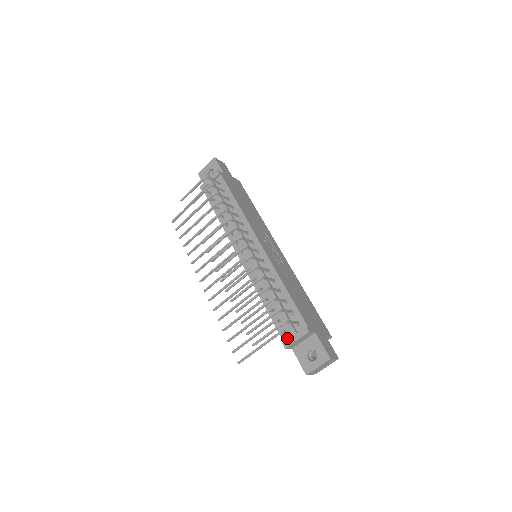
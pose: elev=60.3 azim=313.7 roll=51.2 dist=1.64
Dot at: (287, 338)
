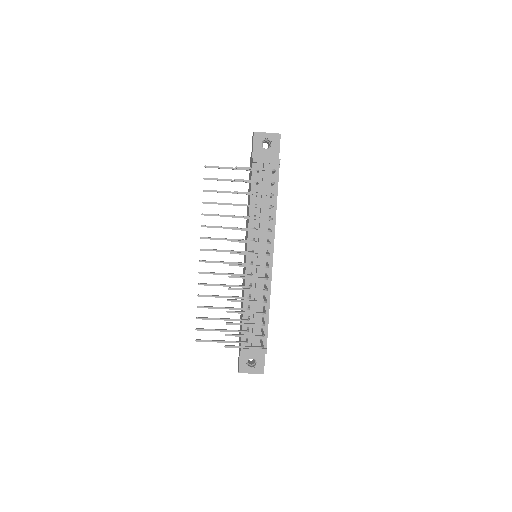
Dot at: (246, 345)
